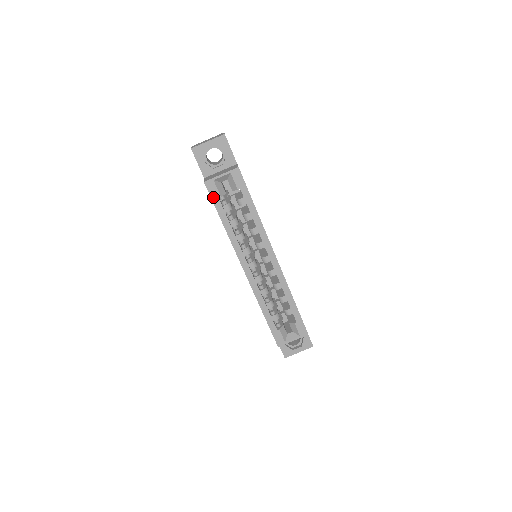
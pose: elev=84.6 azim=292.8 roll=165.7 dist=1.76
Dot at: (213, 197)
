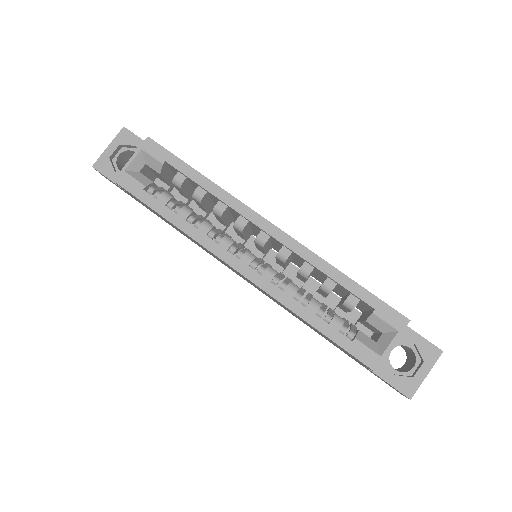
Dot at: (135, 193)
